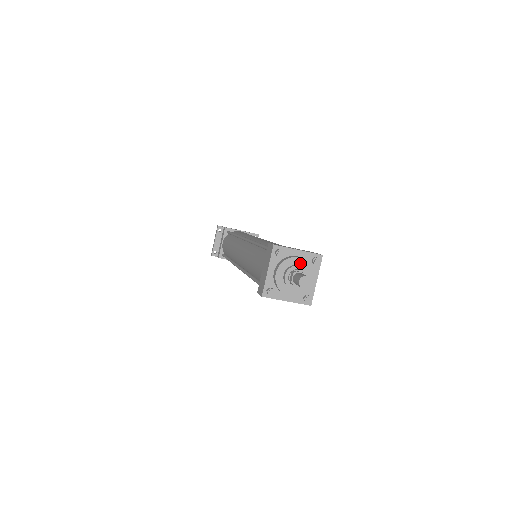
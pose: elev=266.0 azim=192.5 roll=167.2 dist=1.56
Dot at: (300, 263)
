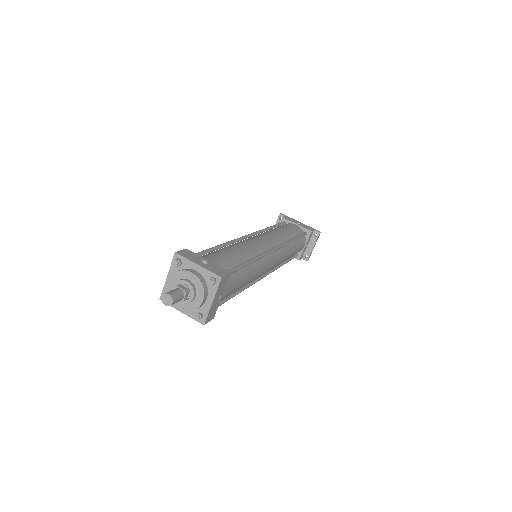
Dot at: (192, 279)
